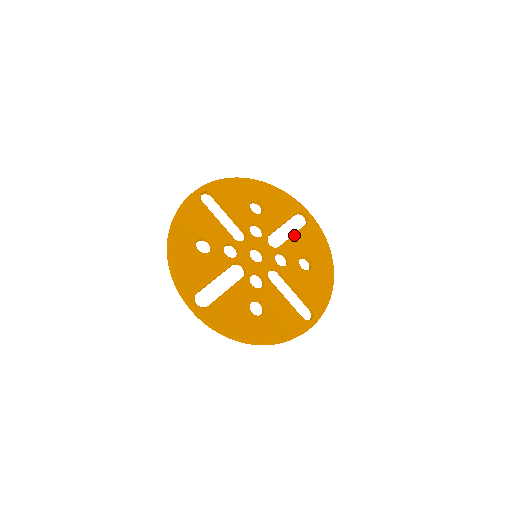
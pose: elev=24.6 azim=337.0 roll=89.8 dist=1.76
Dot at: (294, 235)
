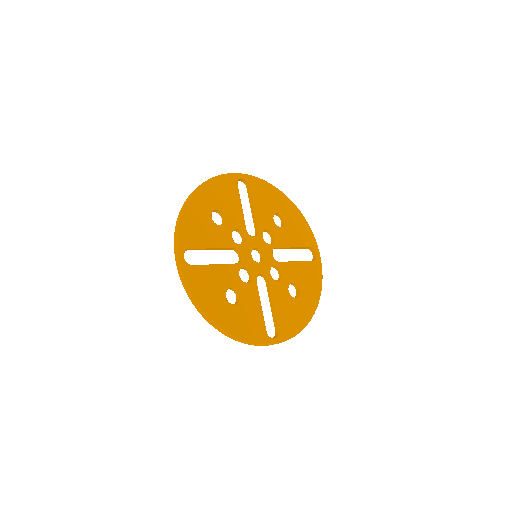
Dot at: (255, 207)
